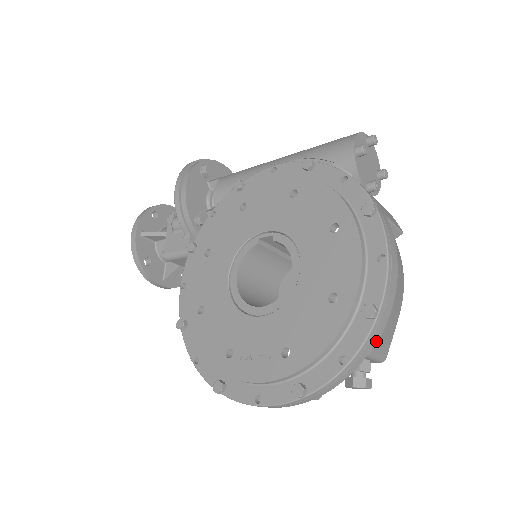
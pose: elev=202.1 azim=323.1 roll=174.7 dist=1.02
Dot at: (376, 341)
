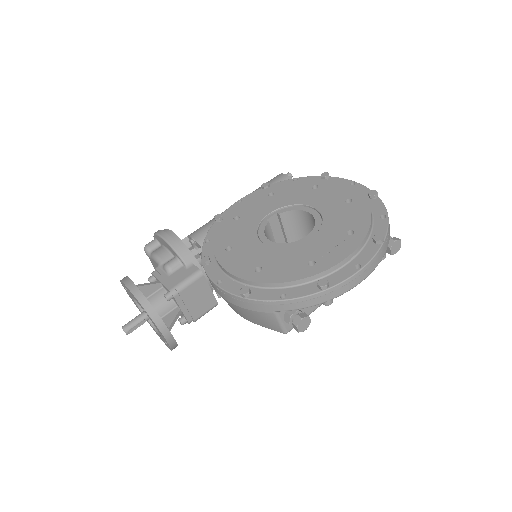
Dot at: occluded
